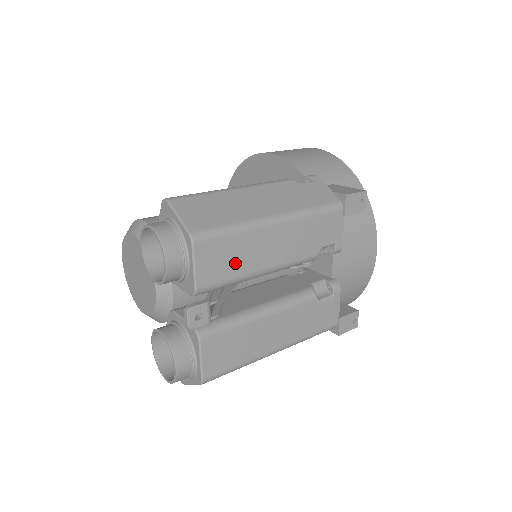
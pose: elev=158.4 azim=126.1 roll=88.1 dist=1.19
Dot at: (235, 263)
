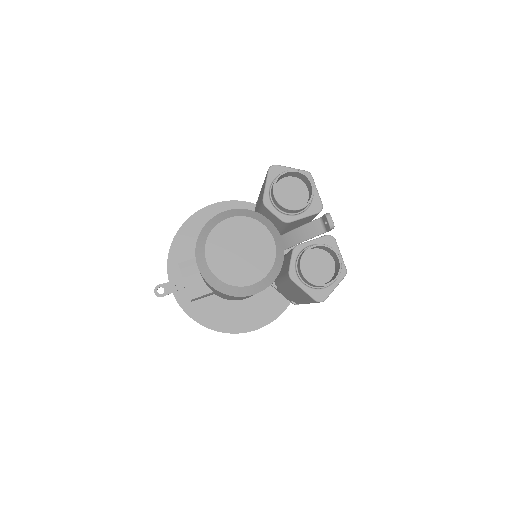
Dot at: occluded
